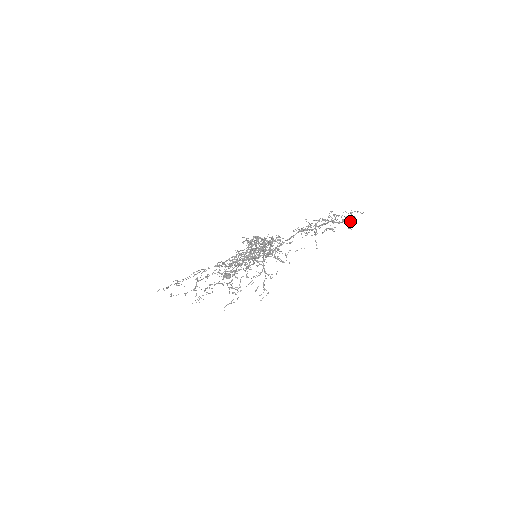
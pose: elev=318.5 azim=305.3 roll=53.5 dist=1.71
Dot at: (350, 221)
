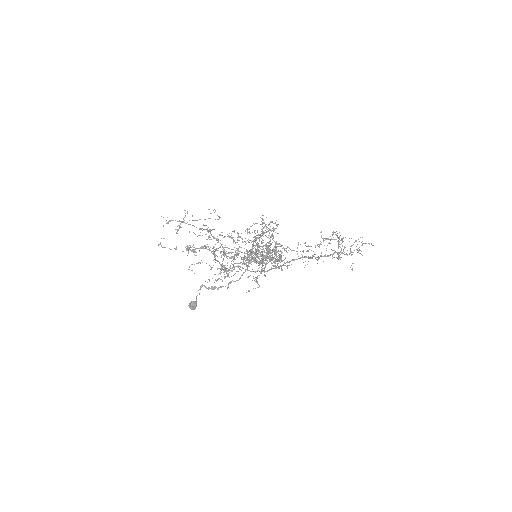
Dot at: (360, 250)
